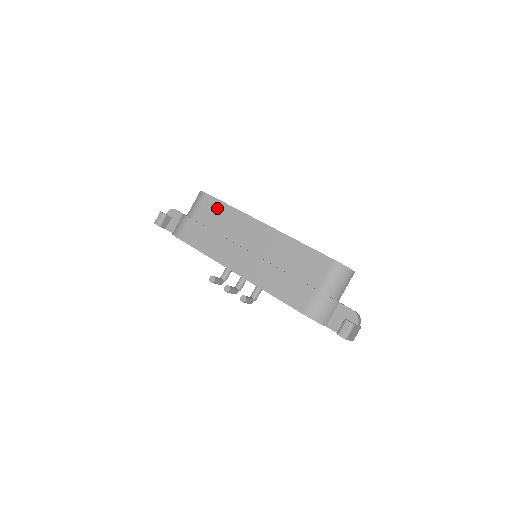
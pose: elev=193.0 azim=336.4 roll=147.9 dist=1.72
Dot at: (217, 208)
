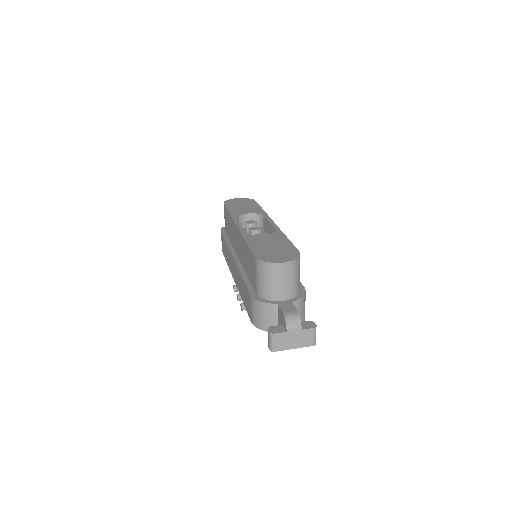
Dot at: (227, 217)
